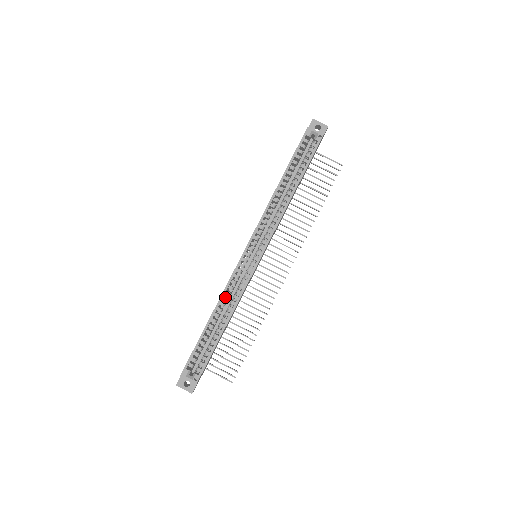
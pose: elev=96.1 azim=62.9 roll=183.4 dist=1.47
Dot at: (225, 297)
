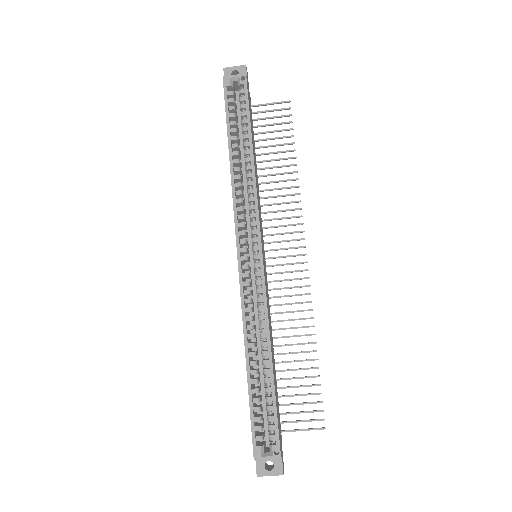
Dot at: (249, 325)
